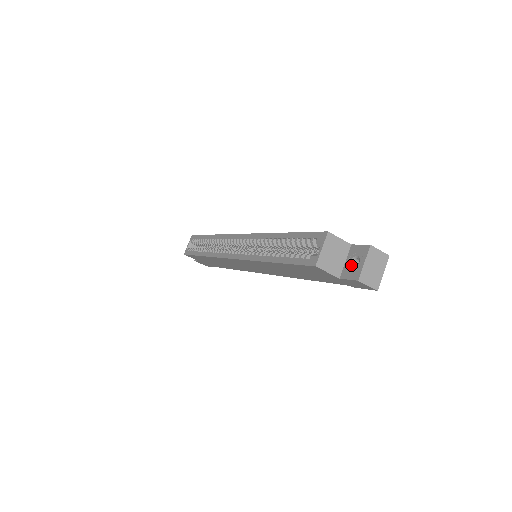
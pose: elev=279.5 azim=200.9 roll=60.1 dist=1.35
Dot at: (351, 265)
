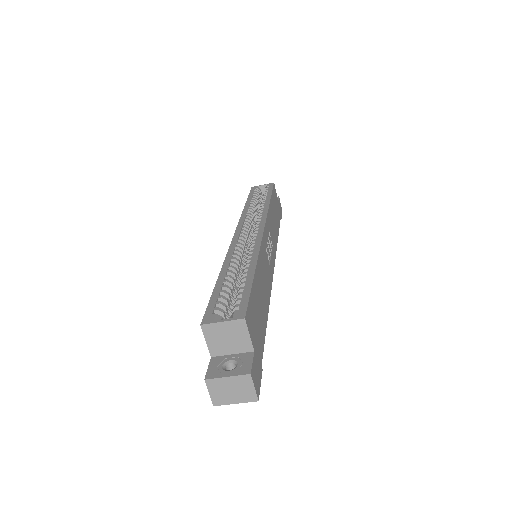
Dot at: (227, 363)
